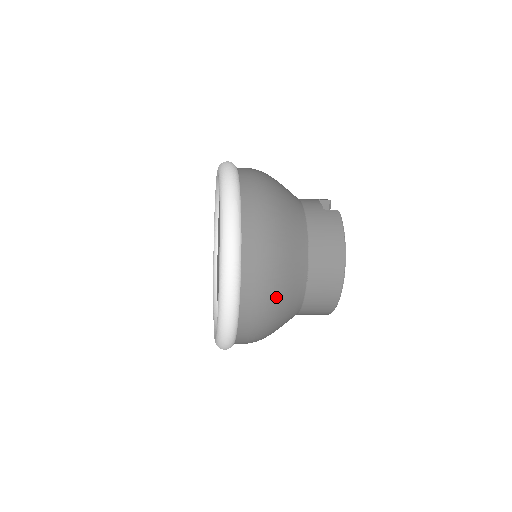
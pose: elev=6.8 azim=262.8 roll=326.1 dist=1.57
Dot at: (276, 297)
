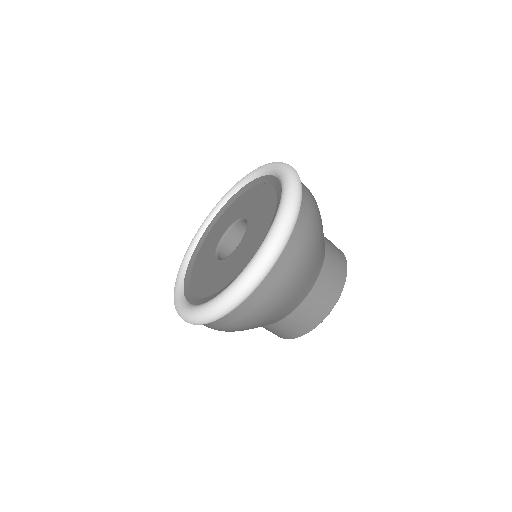
Dot at: (294, 287)
